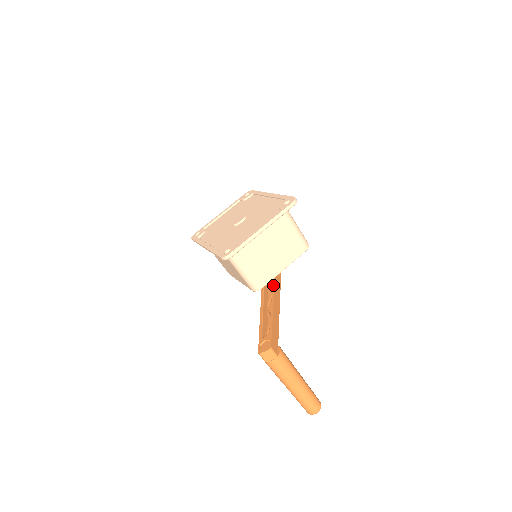
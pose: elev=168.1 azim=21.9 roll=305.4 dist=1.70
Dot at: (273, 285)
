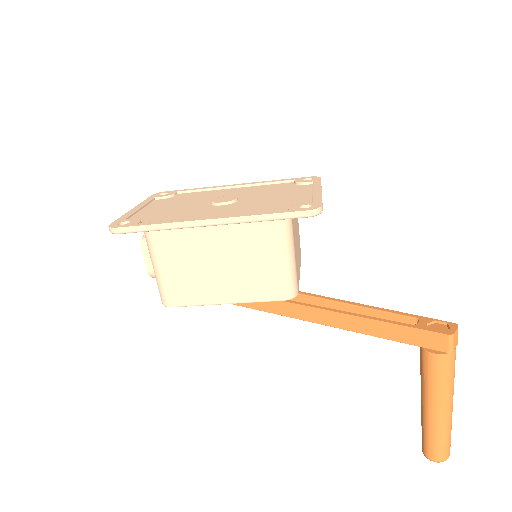
Dot at: (302, 292)
